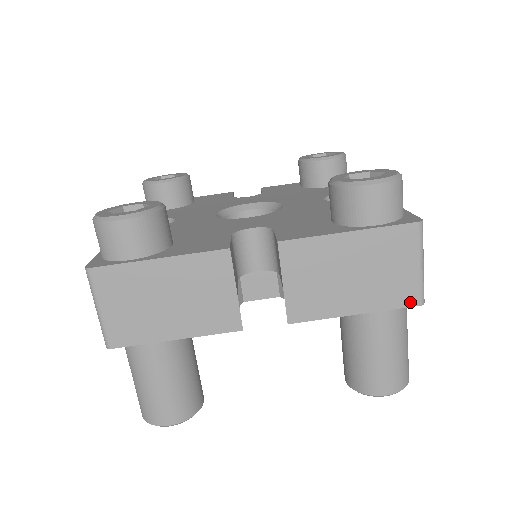
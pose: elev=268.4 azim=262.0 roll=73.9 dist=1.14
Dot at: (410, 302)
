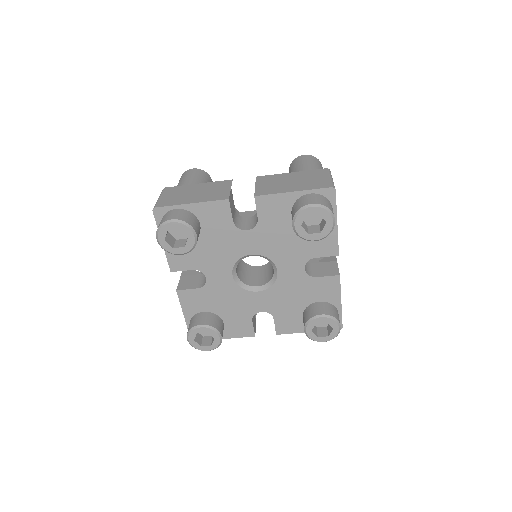
Dot at: occluded
